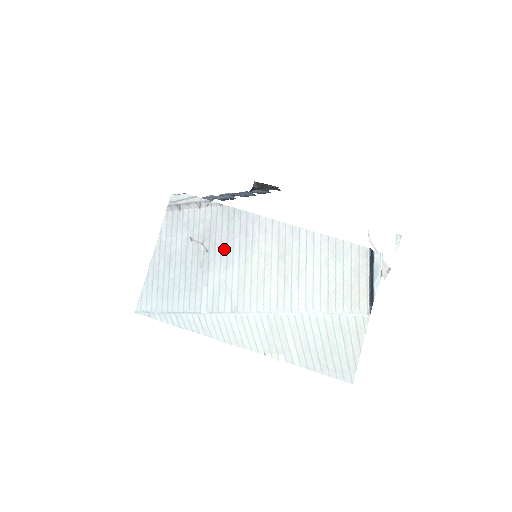
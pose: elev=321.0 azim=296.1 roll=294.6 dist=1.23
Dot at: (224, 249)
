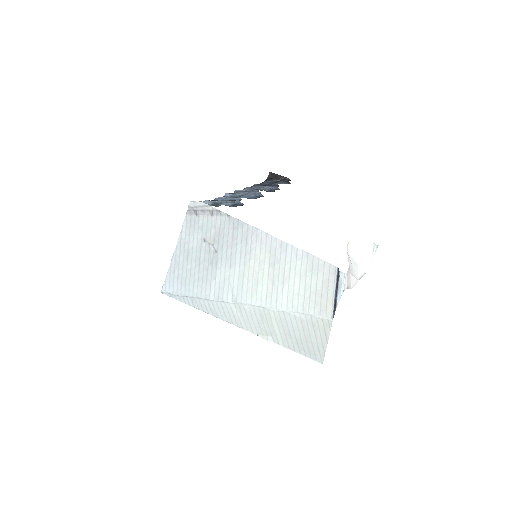
Dot at: (229, 252)
